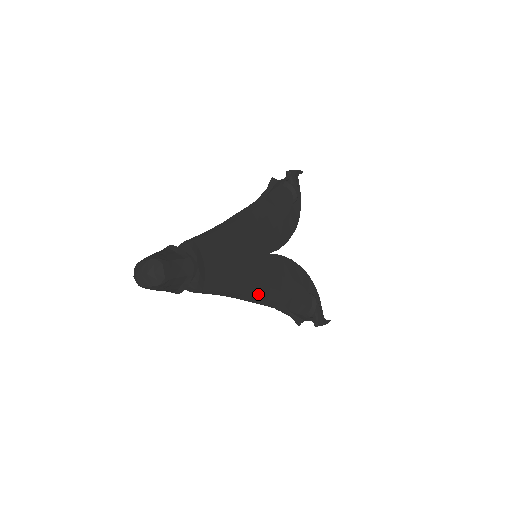
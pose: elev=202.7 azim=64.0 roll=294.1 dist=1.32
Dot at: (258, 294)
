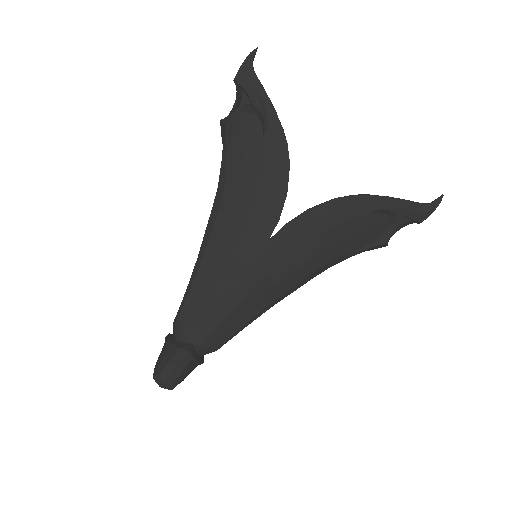
Dot at: (289, 286)
